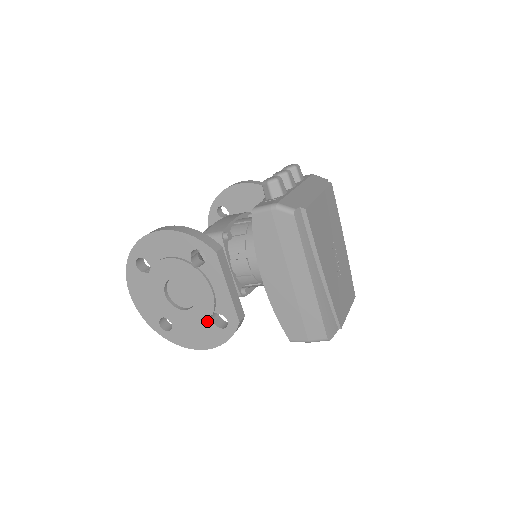
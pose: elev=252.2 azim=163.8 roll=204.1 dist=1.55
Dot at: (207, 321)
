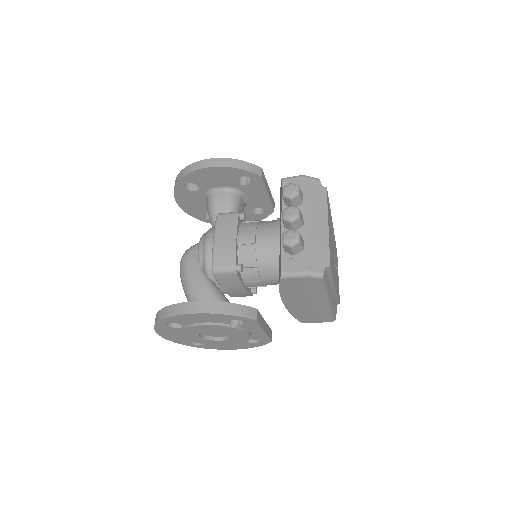
Dot at: (242, 343)
